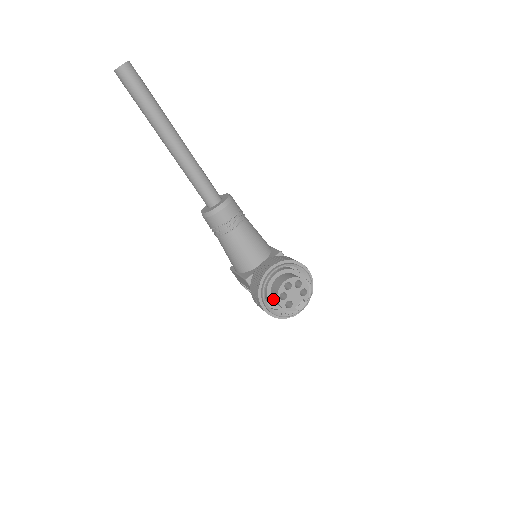
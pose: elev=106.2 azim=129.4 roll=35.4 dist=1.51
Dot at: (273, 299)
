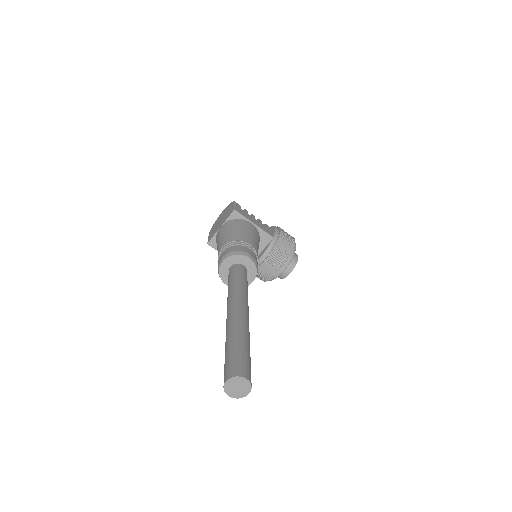
Dot at: occluded
